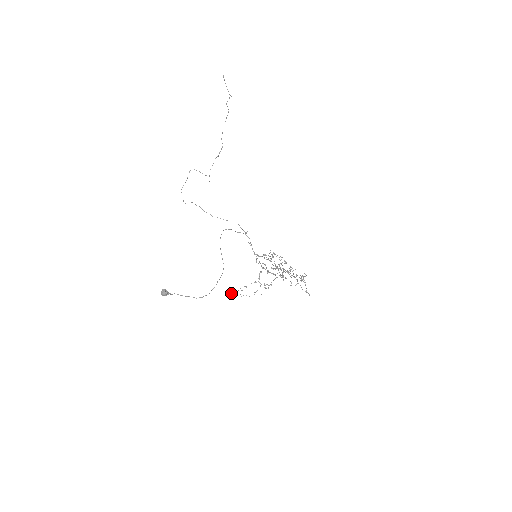
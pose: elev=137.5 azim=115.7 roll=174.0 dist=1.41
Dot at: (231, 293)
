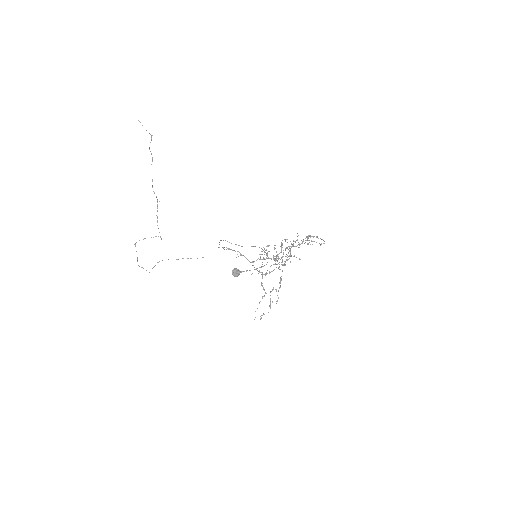
Dot at: occluded
